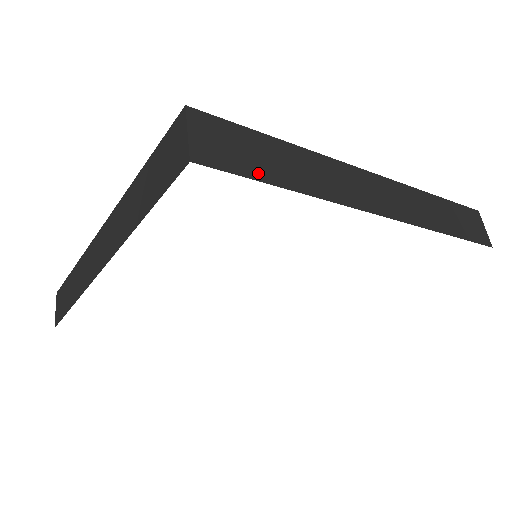
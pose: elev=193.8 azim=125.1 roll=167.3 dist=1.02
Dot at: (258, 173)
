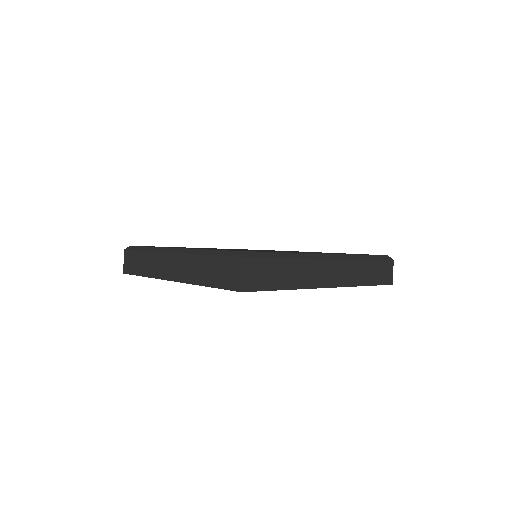
Dot at: (271, 286)
